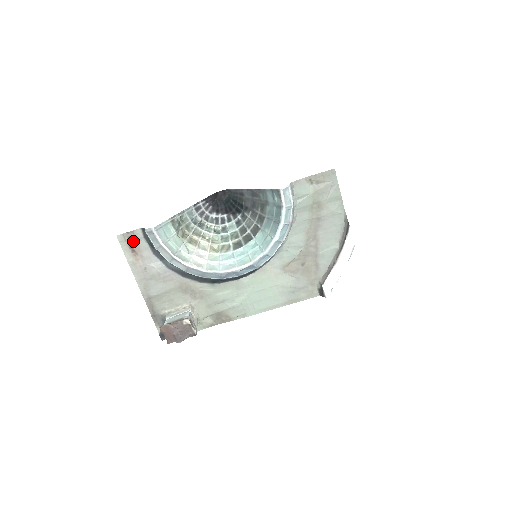
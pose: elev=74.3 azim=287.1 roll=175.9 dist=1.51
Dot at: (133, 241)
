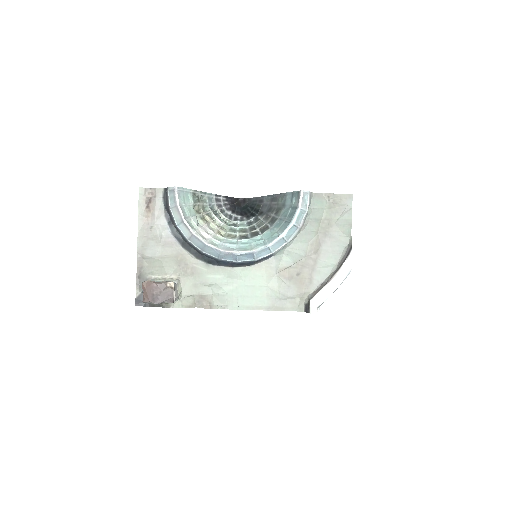
Dot at: (151, 198)
